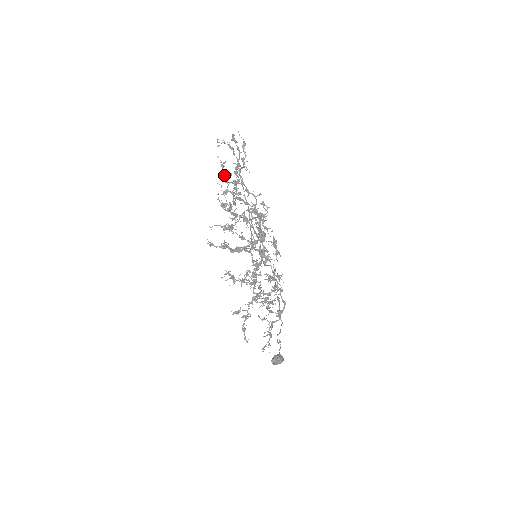
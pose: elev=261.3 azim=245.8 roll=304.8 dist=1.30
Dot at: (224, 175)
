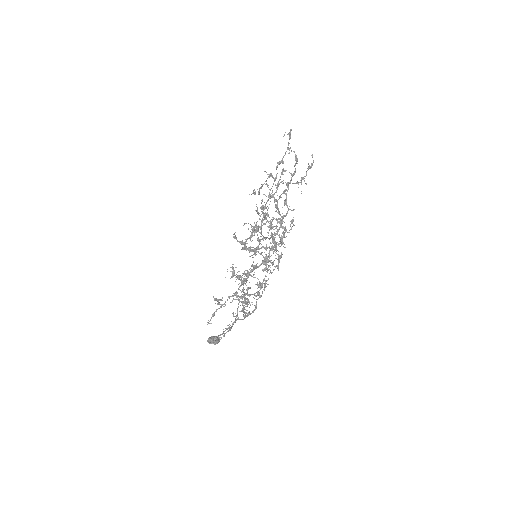
Dot at: occluded
